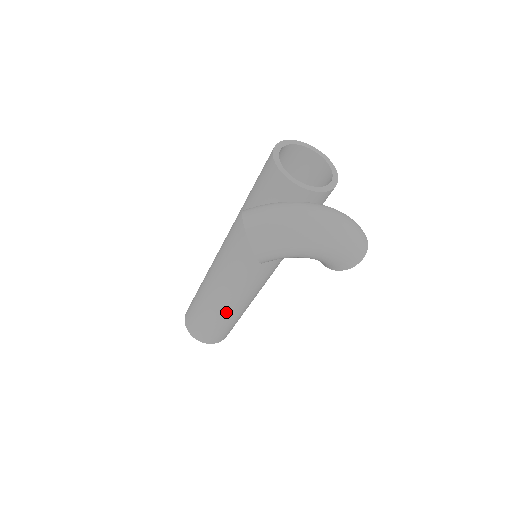
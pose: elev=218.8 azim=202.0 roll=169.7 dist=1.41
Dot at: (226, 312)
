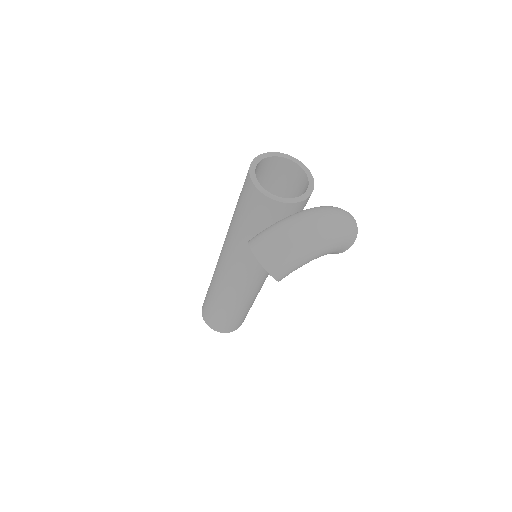
Dot at: (243, 306)
